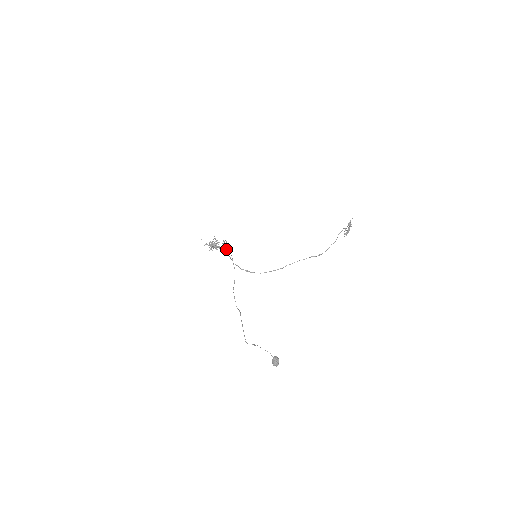
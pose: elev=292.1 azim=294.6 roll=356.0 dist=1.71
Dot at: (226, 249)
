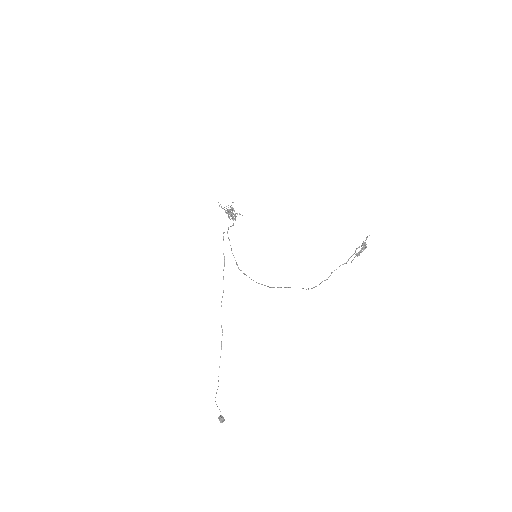
Dot at: occluded
